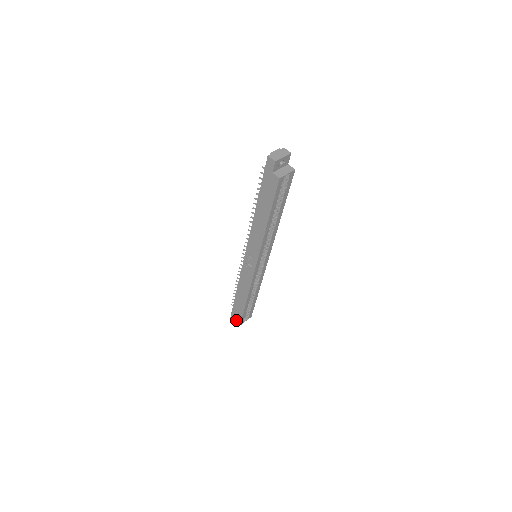
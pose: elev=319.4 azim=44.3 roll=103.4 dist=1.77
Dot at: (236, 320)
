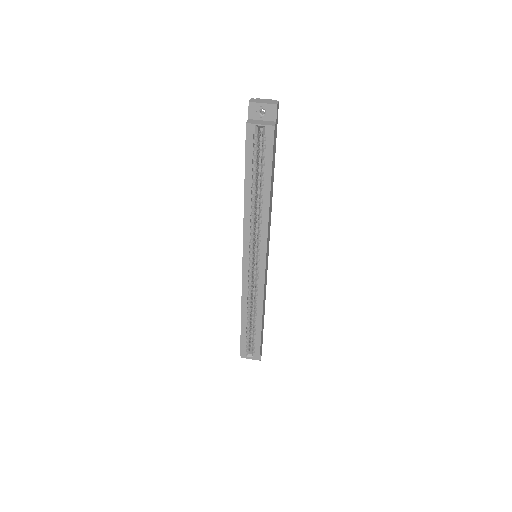
Dot at: occluded
